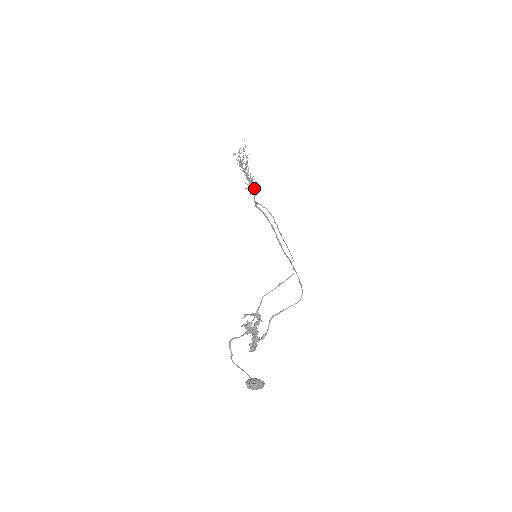
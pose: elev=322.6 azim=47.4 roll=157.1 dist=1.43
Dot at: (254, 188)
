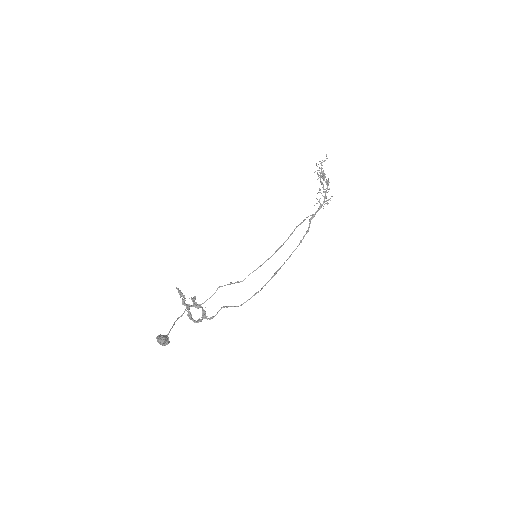
Dot at: (327, 202)
